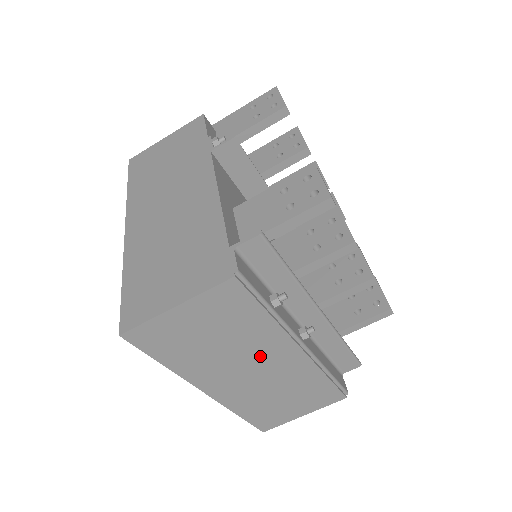
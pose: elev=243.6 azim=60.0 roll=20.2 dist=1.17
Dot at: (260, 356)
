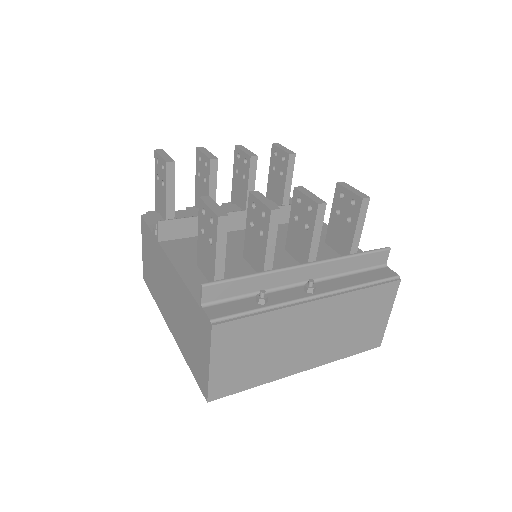
Dot at: (298, 329)
